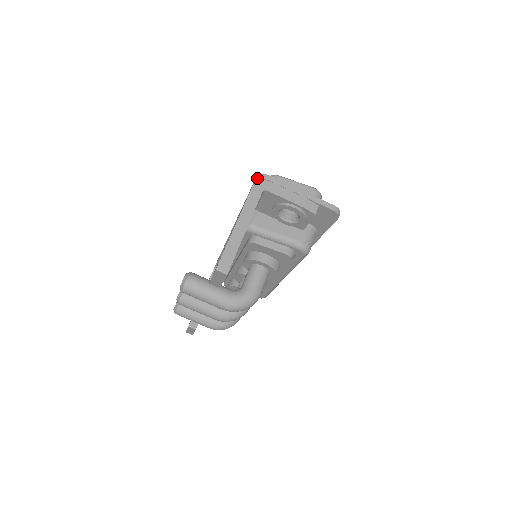
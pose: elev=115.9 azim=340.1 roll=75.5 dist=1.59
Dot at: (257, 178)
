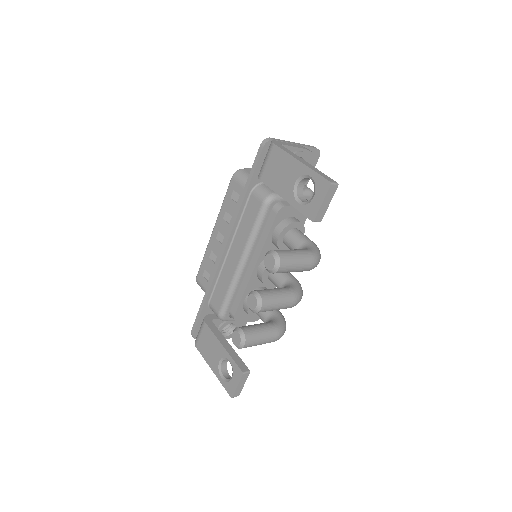
Dot at: (265, 143)
